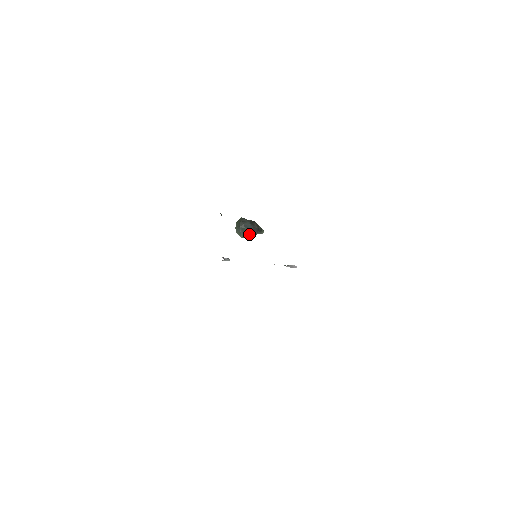
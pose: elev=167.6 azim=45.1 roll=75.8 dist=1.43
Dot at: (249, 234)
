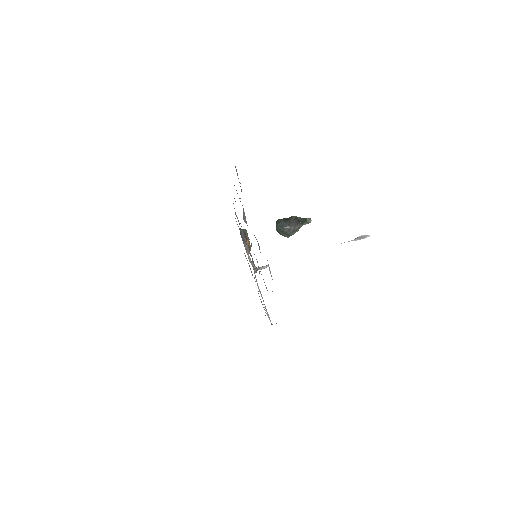
Dot at: (287, 232)
